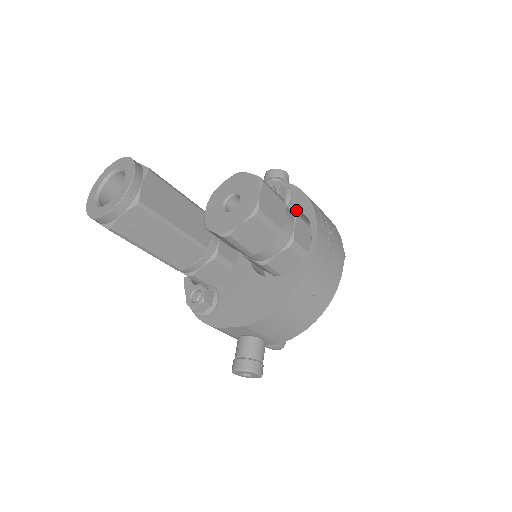
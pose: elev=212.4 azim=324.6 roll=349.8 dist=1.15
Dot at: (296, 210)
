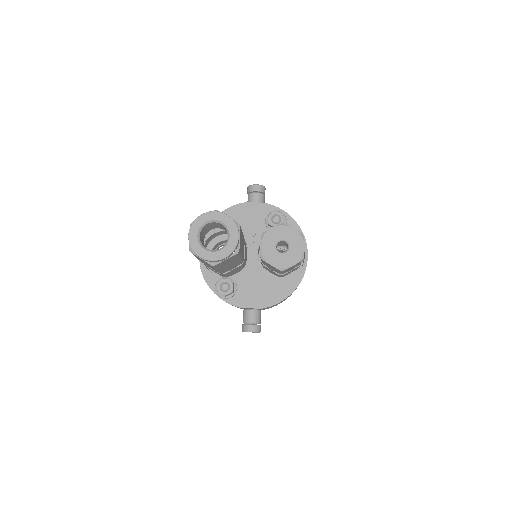
Dot at: occluded
